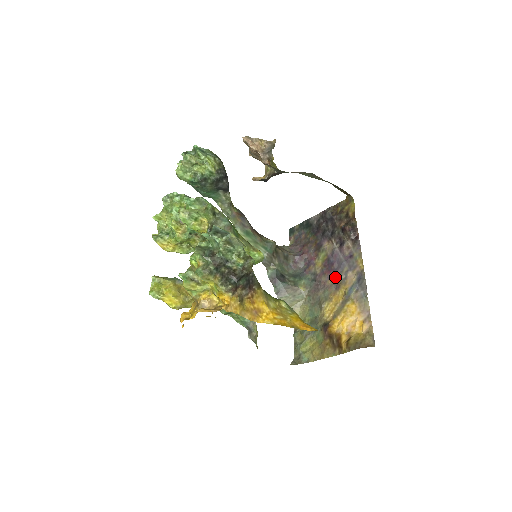
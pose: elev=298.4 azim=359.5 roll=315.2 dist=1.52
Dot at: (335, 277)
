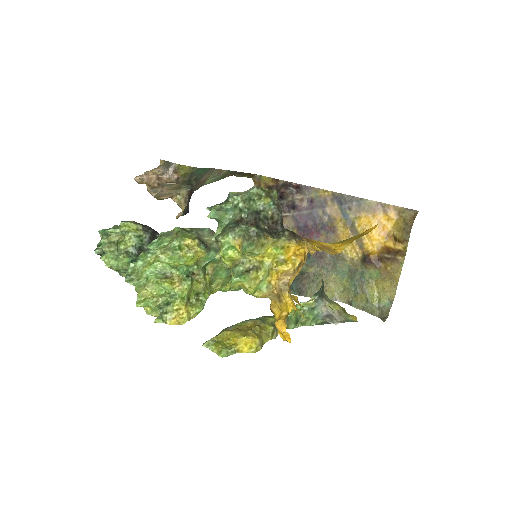
Dot at: (321, 228)
